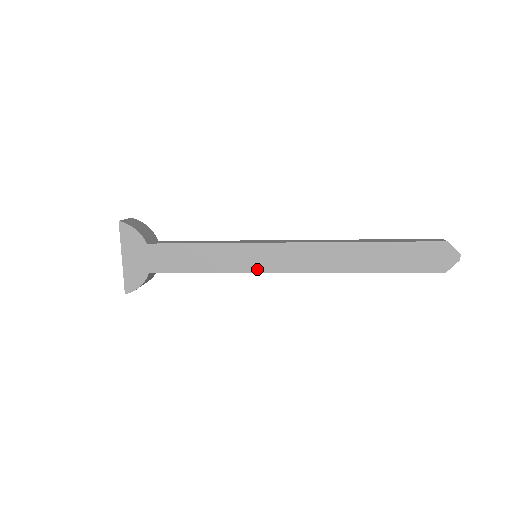
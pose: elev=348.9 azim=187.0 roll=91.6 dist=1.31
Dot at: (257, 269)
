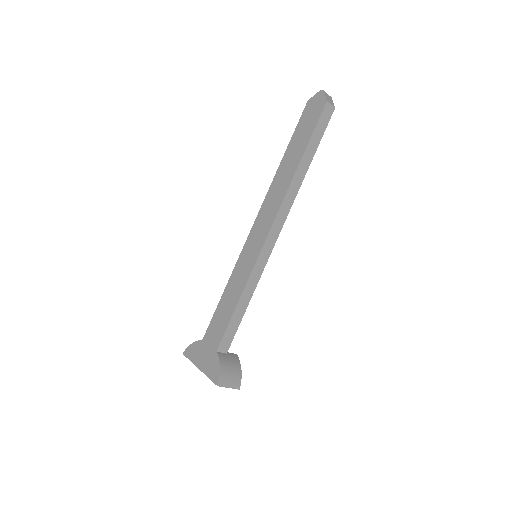
Dot at: (257, 254)
